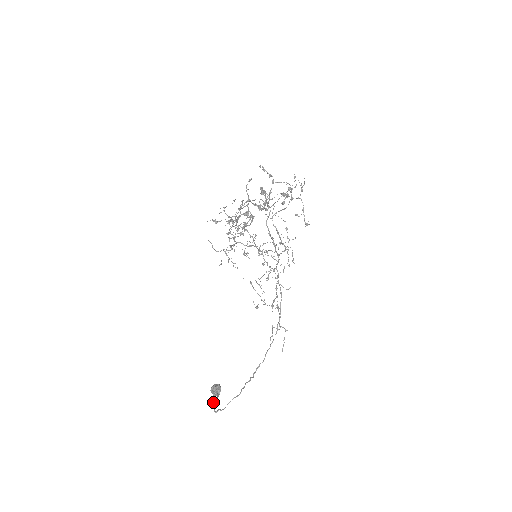
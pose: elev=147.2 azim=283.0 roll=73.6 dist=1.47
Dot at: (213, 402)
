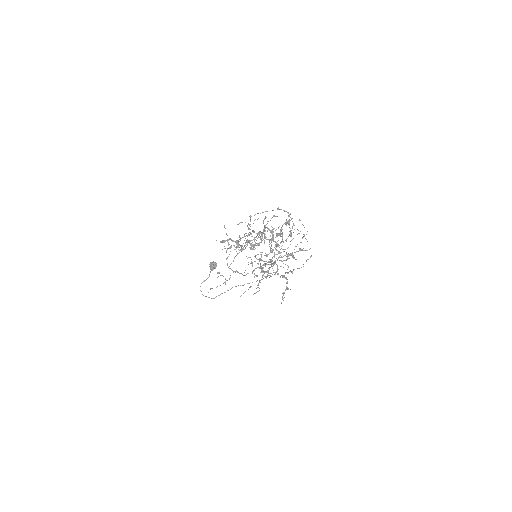
Dot at: occluded
